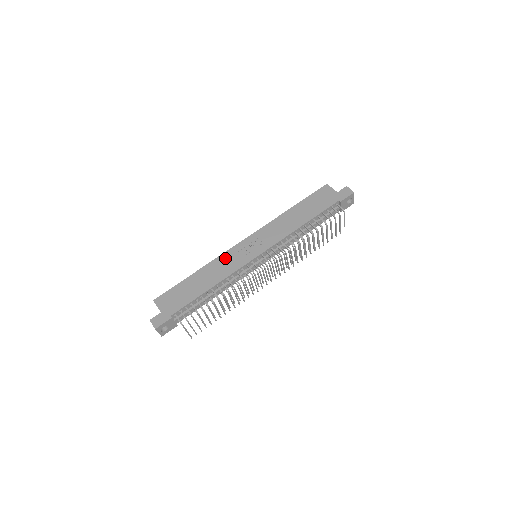
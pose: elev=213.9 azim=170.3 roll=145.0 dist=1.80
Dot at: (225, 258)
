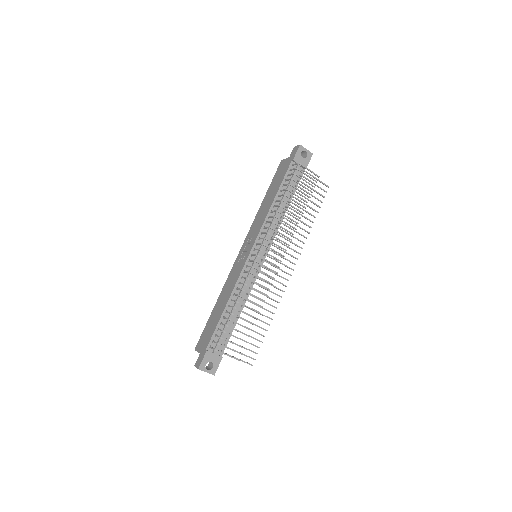
Dot at: (231, 276)
